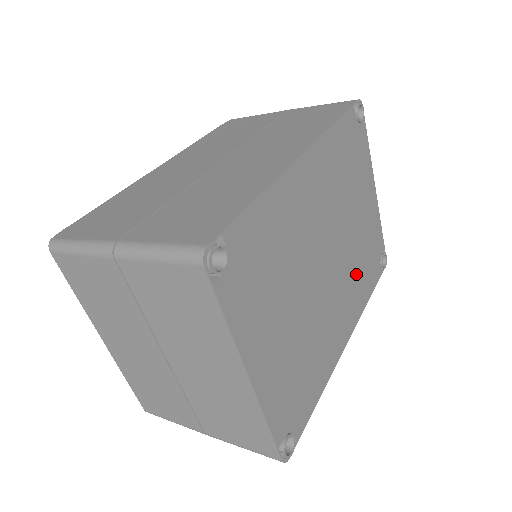
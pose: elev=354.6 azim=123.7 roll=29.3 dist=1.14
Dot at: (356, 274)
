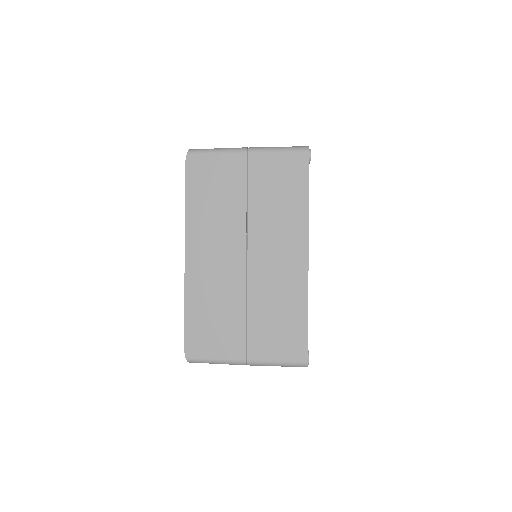
Dot at: occluded
